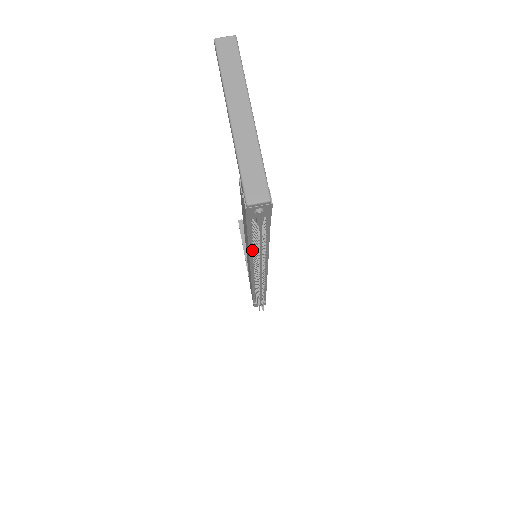
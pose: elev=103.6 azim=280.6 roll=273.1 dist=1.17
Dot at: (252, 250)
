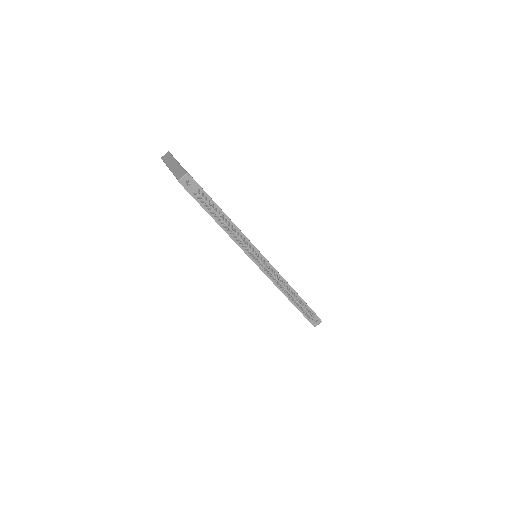
Dot at: (226, 230)
